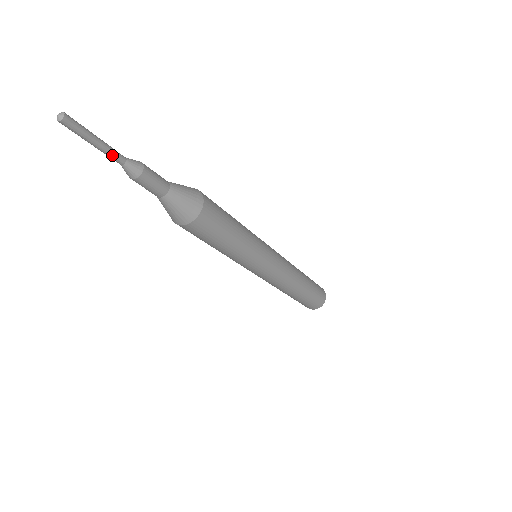
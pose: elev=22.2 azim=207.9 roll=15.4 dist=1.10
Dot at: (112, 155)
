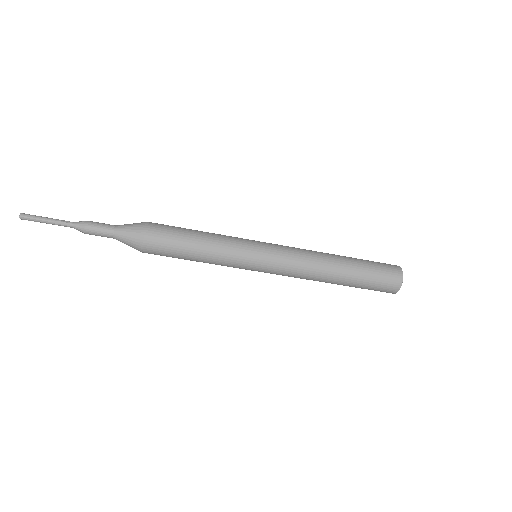
Dot at: (61, 225)
